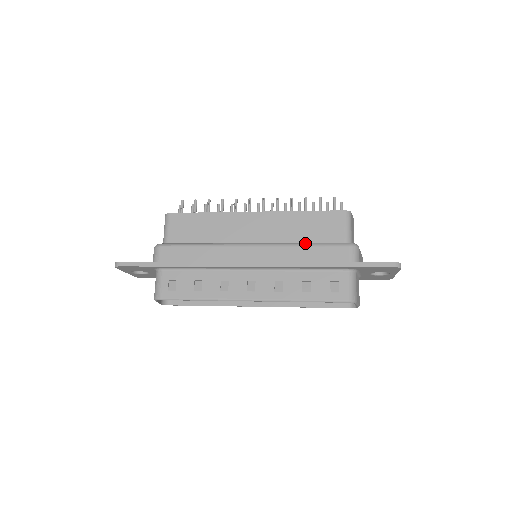
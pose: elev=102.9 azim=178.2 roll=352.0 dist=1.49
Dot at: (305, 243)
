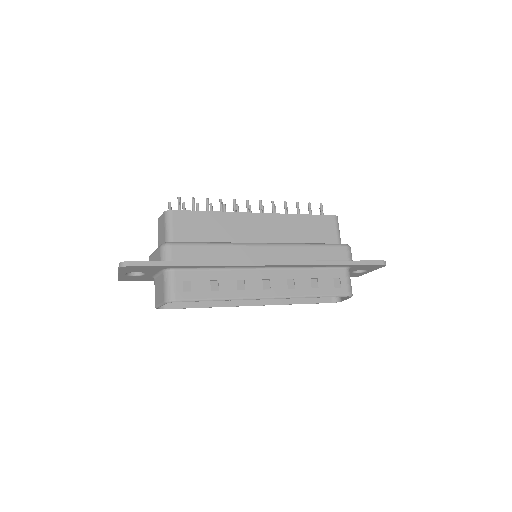
Dot at: (310, 243)
